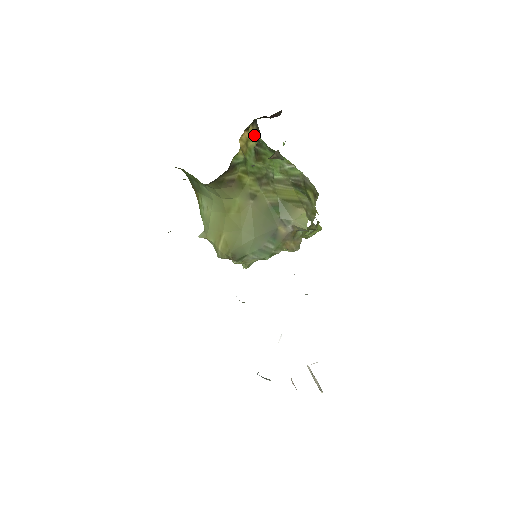
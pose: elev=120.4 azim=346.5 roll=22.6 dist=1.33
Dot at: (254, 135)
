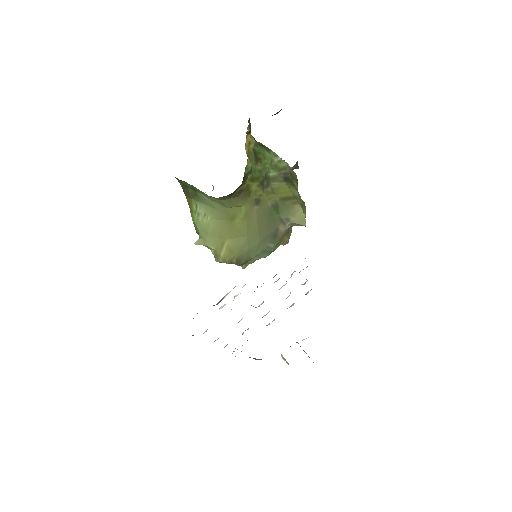
Dot at: (250, 134)
